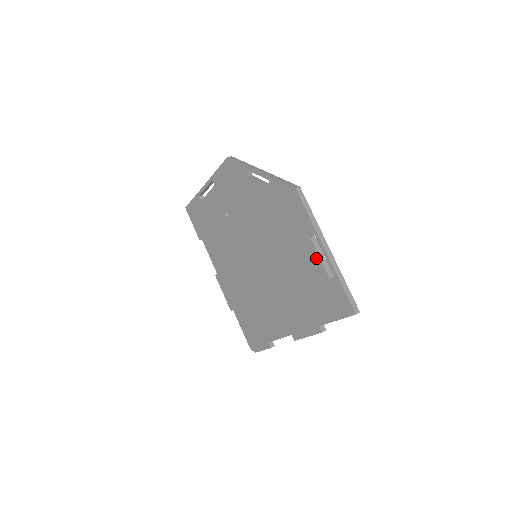
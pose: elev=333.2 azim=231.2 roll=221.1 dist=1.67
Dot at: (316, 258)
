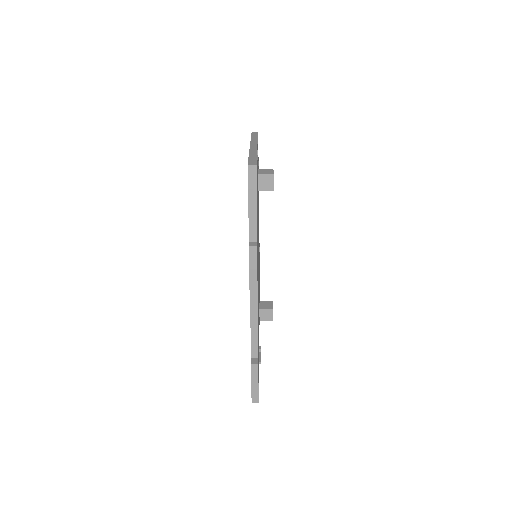
Dot at: occluded
